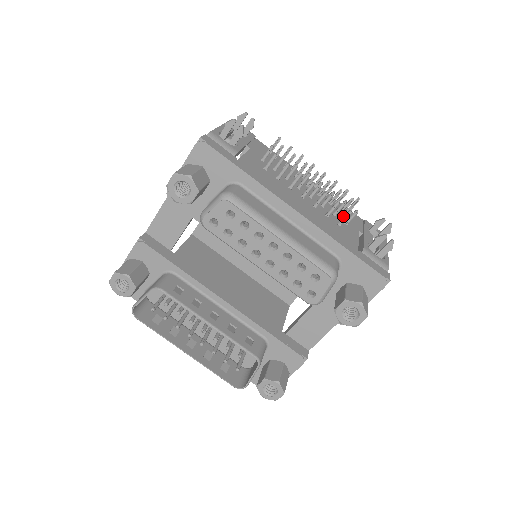
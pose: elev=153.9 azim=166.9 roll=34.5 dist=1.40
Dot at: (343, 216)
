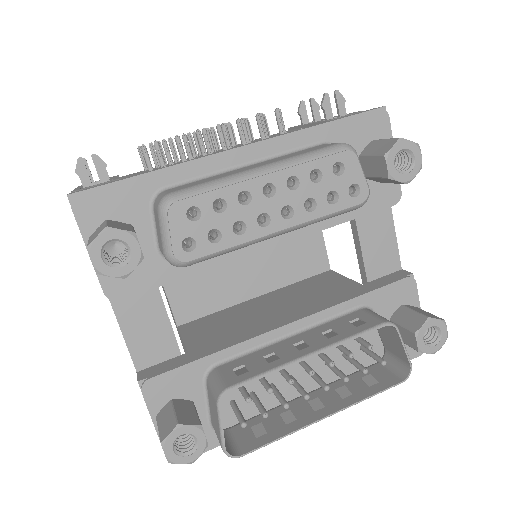
Dot at: (272, 136)
